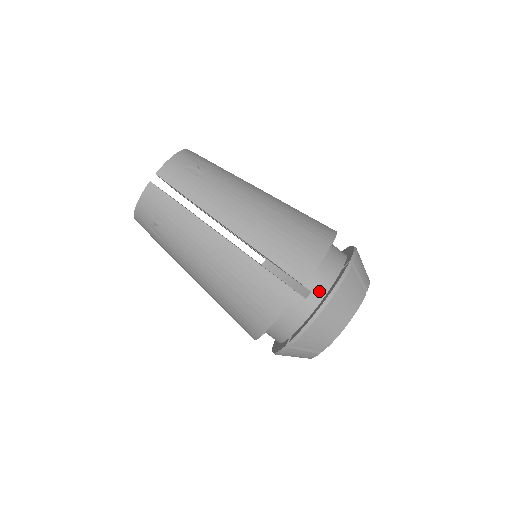
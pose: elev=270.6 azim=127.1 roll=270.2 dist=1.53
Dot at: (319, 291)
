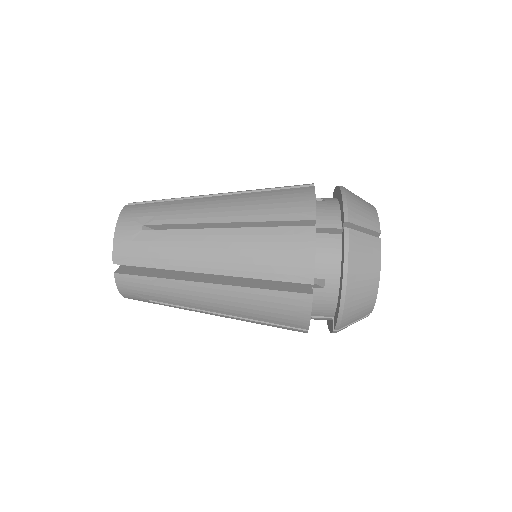
Dot at: (329, 198)
